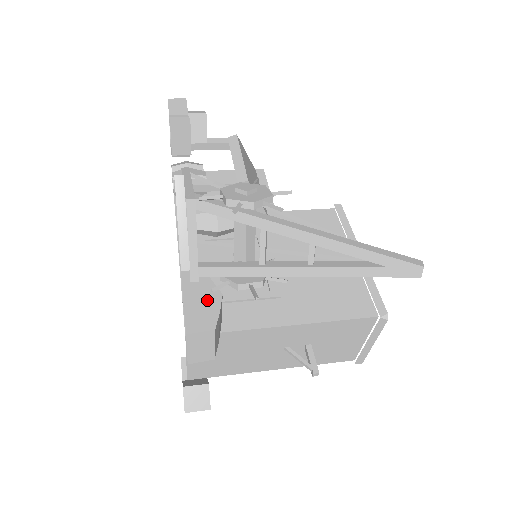
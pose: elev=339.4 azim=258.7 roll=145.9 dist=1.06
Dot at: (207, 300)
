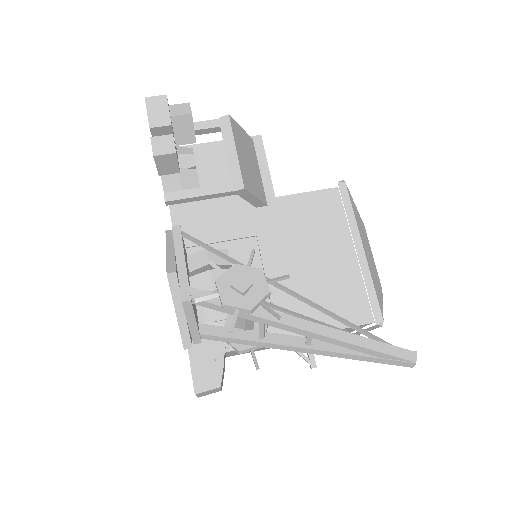
Dot at: (211, 353)
